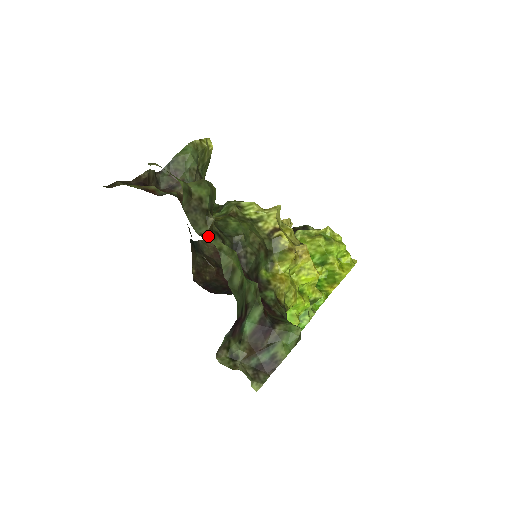
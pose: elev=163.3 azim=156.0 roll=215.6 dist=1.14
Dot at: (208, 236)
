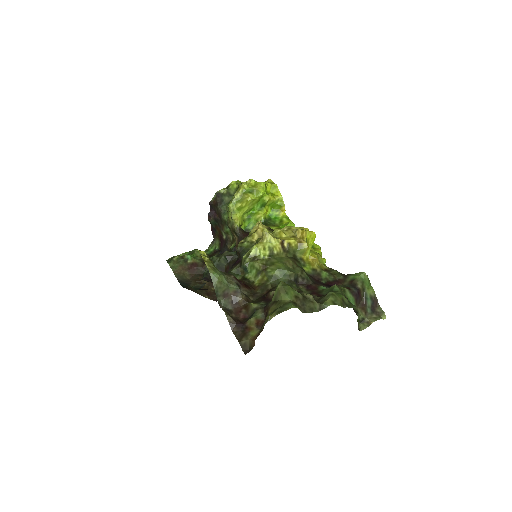
Dot at: (322, 305)
